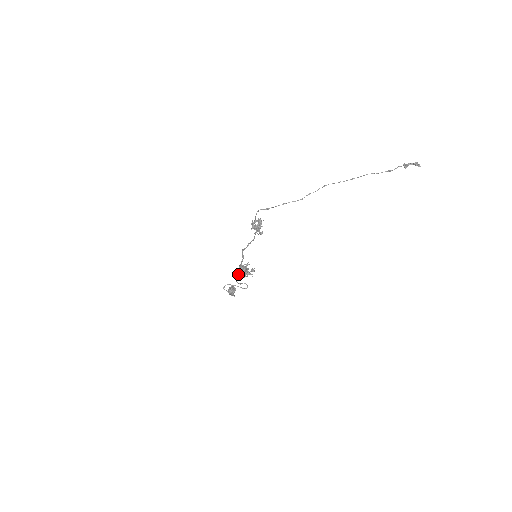
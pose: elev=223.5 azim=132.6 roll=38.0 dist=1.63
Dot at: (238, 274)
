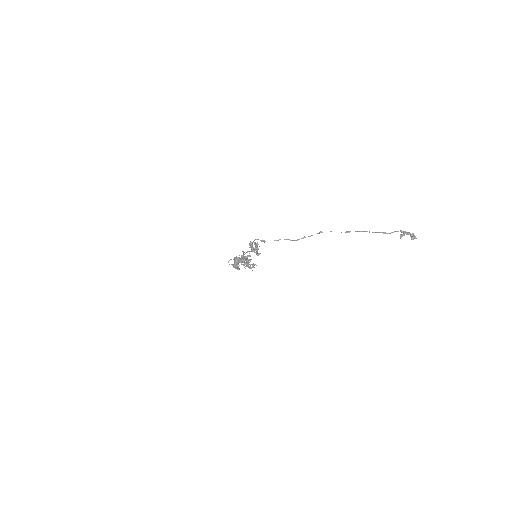
Dot at: (240, 261)
